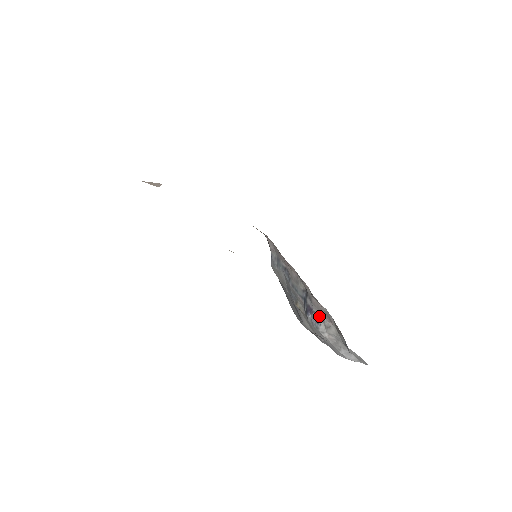
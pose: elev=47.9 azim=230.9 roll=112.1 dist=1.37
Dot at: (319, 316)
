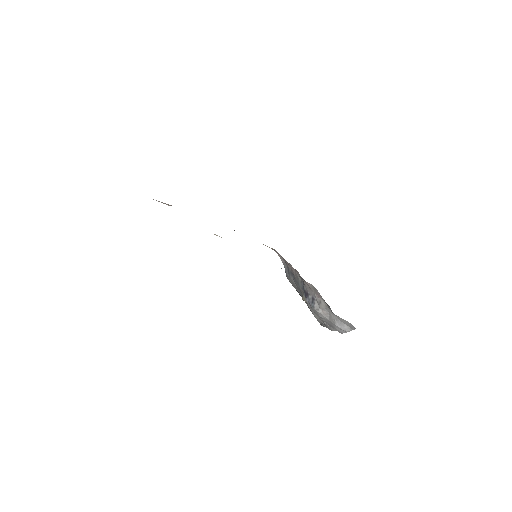
Dot at: (312, 296)
